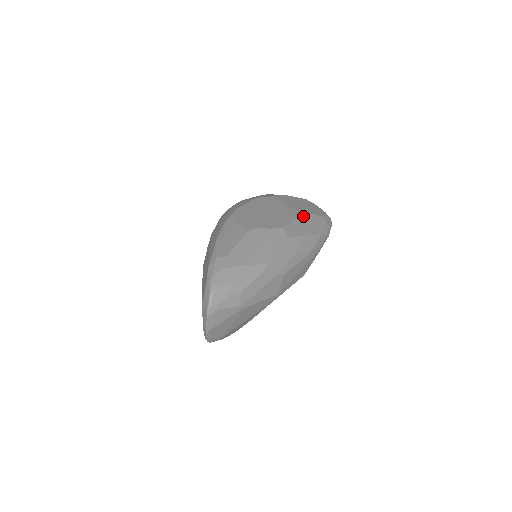
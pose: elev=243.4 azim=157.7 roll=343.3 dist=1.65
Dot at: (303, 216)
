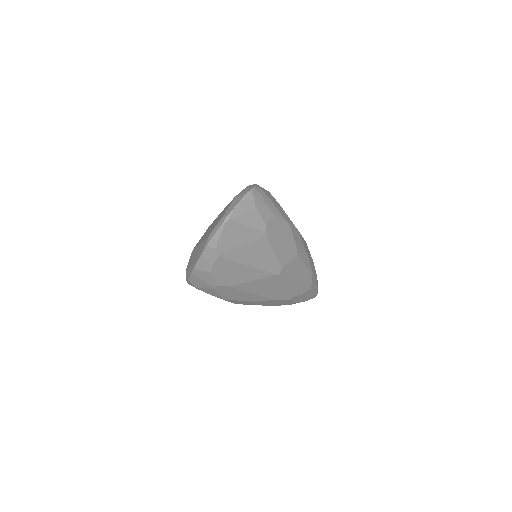
Dot at: occluded
